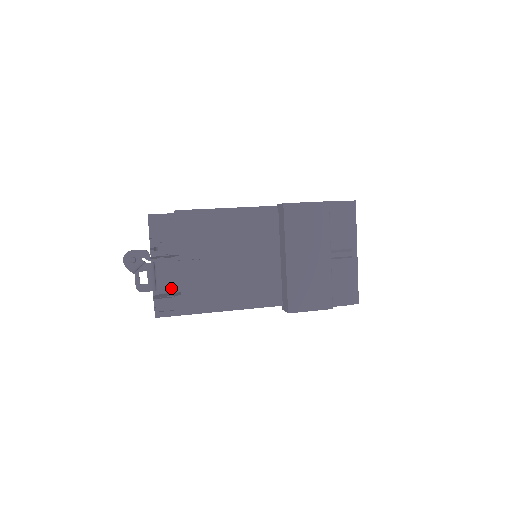
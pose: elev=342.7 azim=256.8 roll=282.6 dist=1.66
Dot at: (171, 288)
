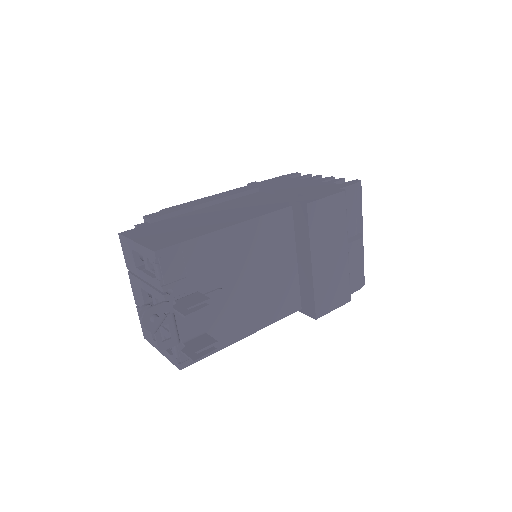
Dot at: (194, 331)
